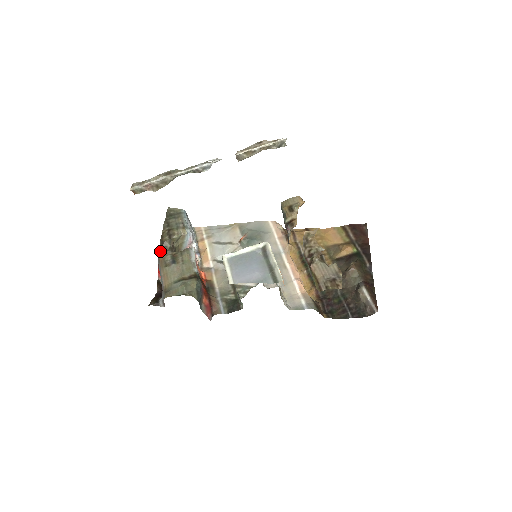
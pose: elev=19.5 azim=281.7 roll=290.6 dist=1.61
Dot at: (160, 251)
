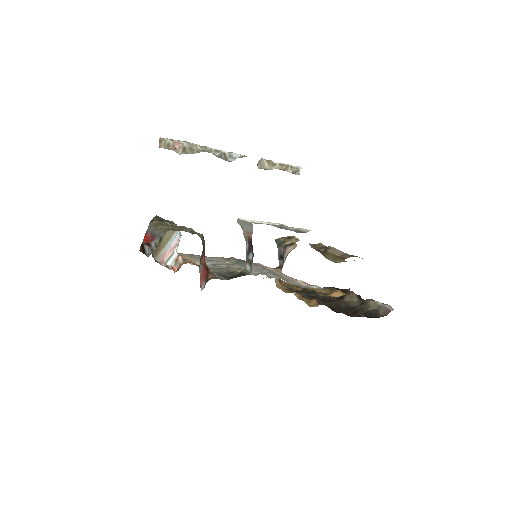
Dot at: occluded
